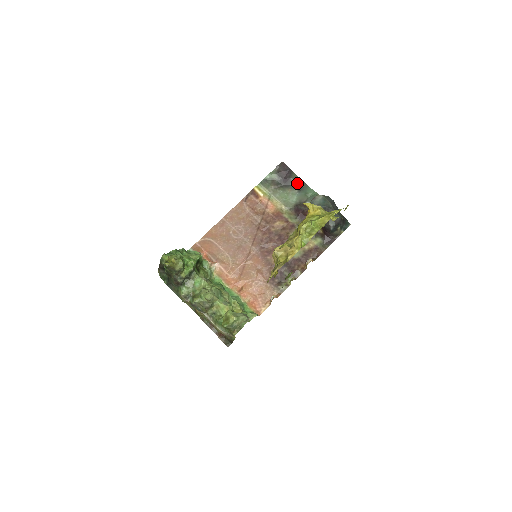
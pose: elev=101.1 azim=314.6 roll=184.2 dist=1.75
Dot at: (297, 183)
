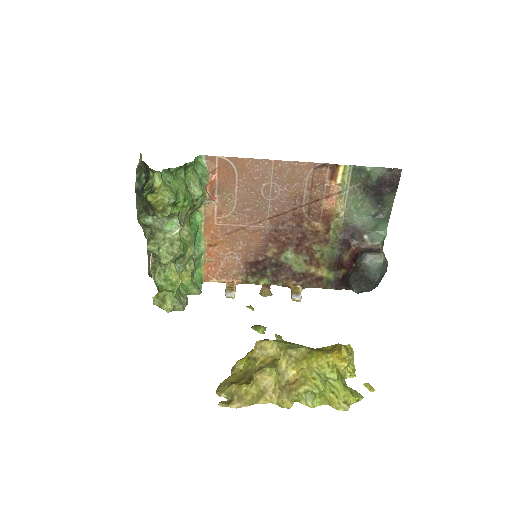
Dot at: (384, 206)
